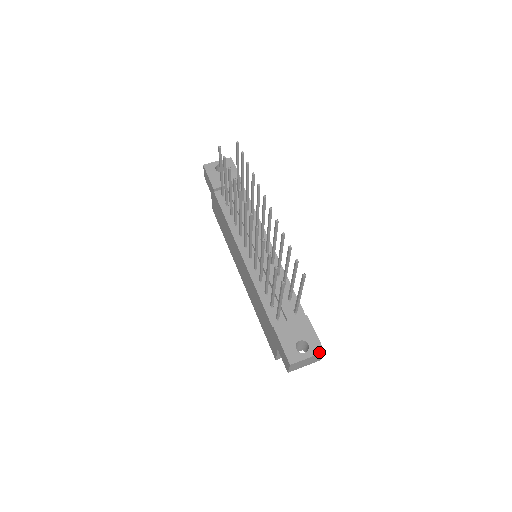
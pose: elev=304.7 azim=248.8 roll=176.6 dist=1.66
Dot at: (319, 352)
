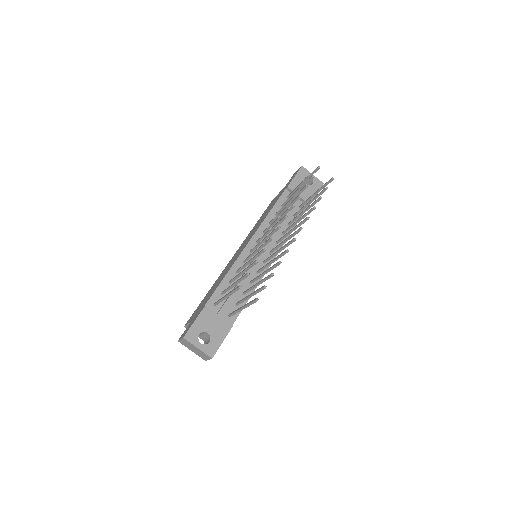
Dot at: (209, 354)
